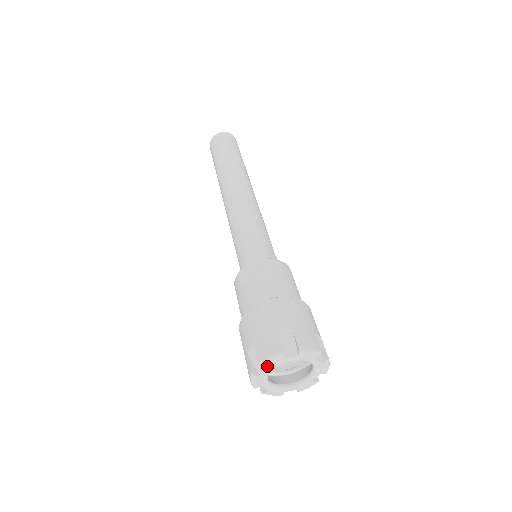
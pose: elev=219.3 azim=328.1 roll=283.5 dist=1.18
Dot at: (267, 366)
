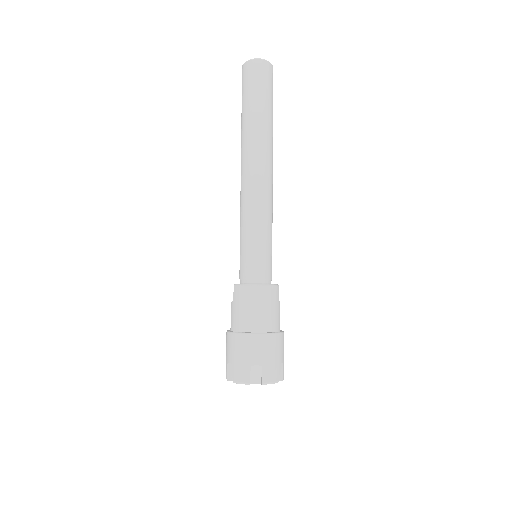
Dot at: occluded
